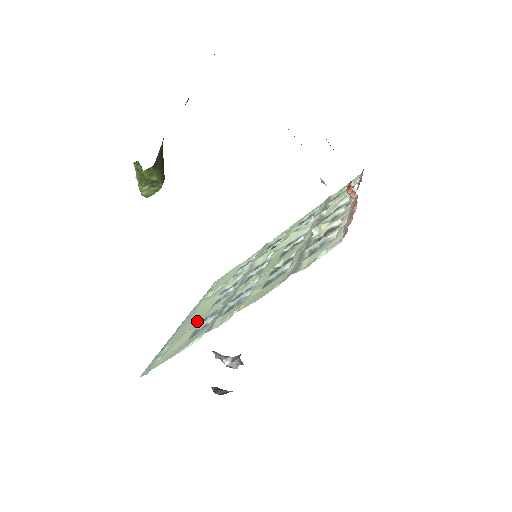
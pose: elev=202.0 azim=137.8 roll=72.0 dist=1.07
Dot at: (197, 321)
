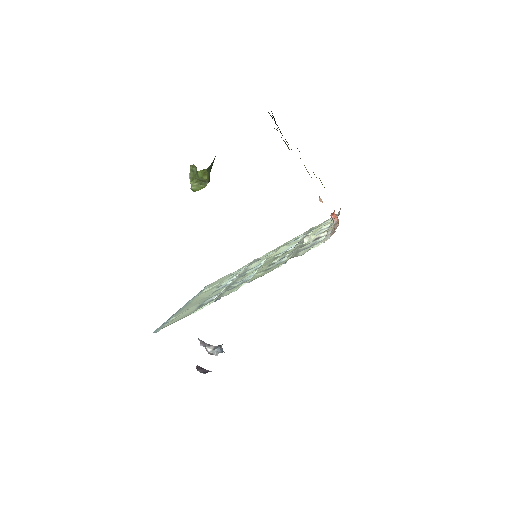
Dot at: (200, 301)
